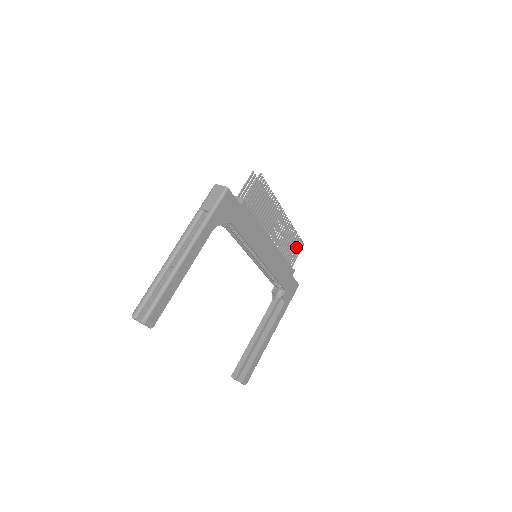
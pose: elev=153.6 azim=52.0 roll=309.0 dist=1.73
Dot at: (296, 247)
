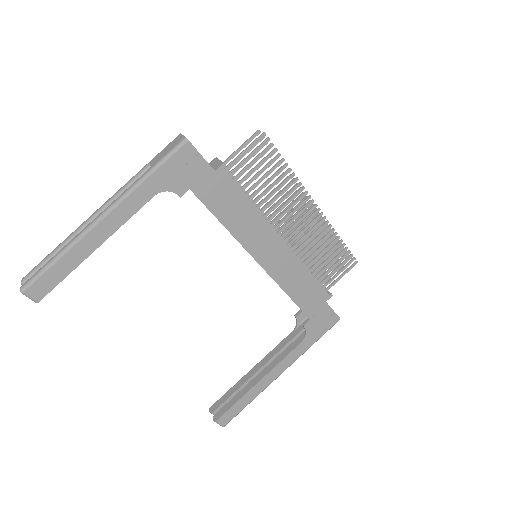
Dot at: occluded
